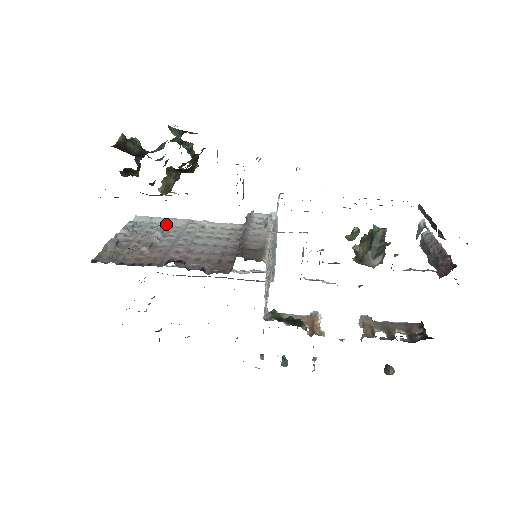
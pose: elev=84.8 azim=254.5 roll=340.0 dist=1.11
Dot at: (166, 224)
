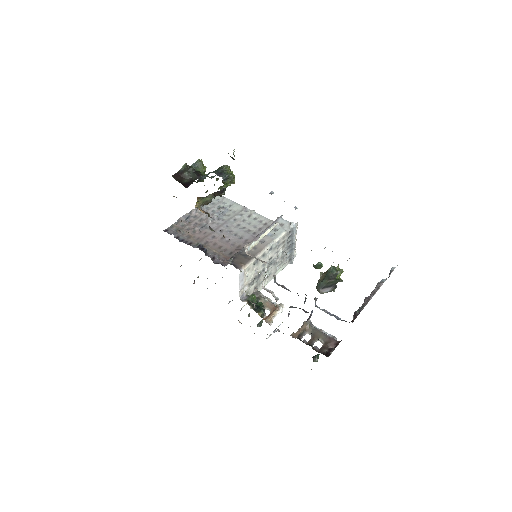
Dot at: (226, 208)
